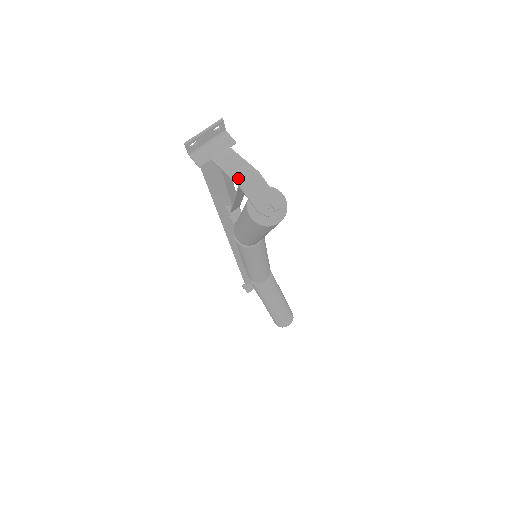
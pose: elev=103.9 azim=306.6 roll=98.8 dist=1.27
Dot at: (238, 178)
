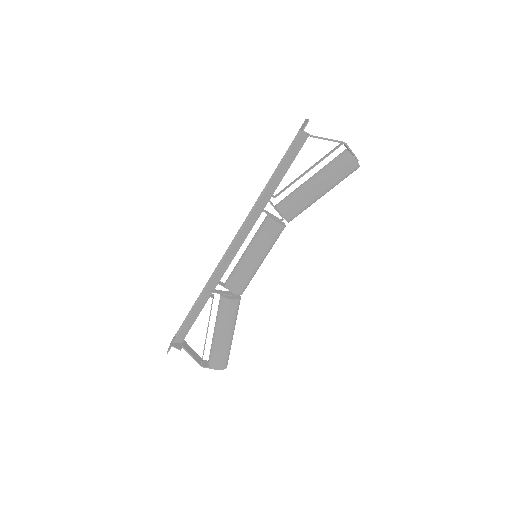
Dot at: (340, 141)
